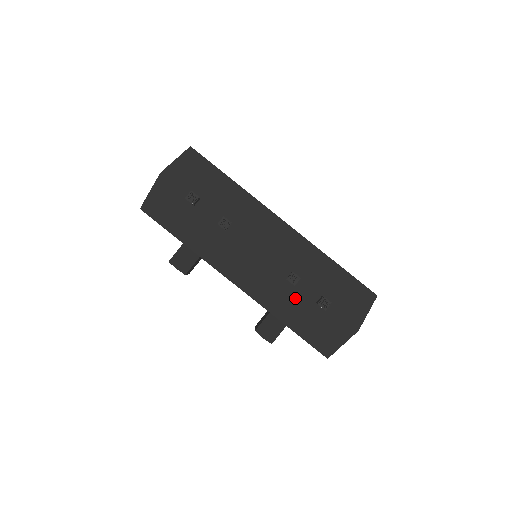
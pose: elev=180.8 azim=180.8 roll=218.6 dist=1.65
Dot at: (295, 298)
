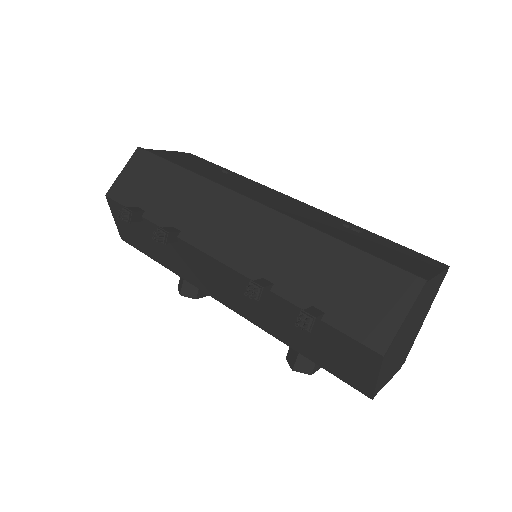
Dot at: (283, 314)
